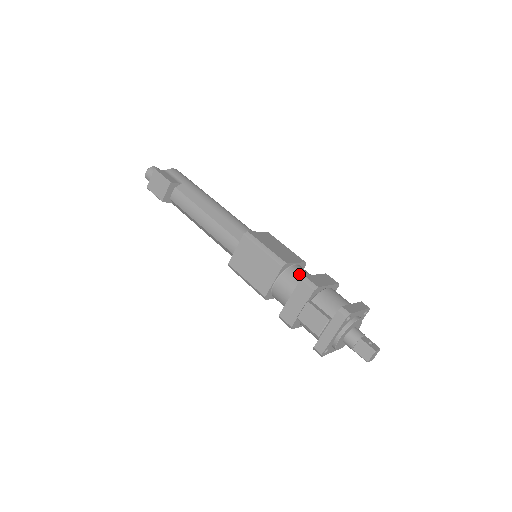
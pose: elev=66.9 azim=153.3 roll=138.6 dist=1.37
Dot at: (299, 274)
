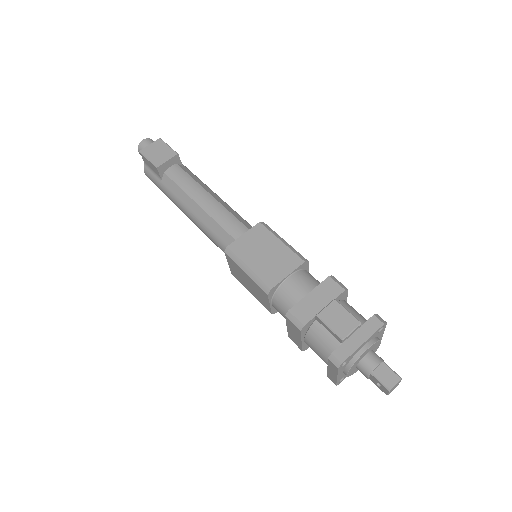
Dot at: occluded
